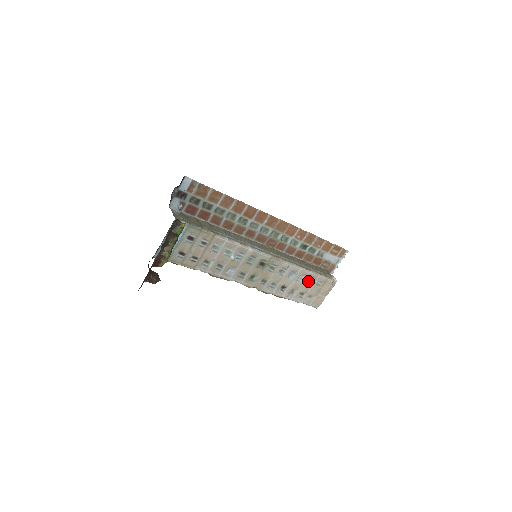
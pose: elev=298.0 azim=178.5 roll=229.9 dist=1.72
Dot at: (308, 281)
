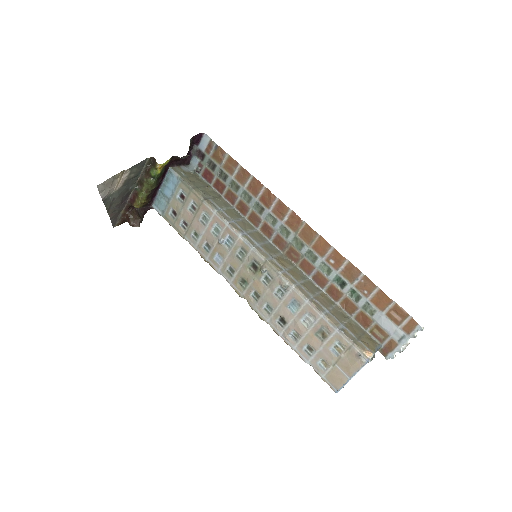
Dot at: (319, 330)
